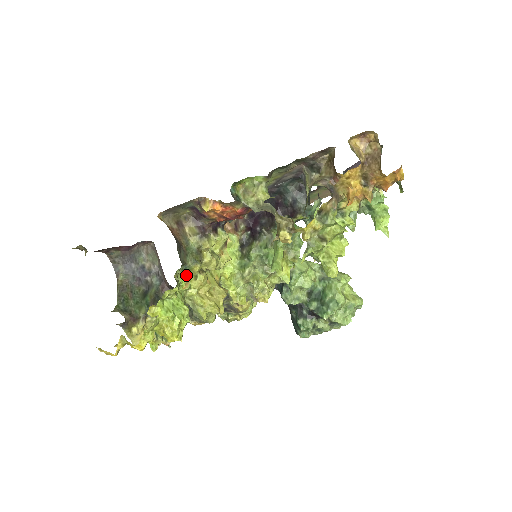
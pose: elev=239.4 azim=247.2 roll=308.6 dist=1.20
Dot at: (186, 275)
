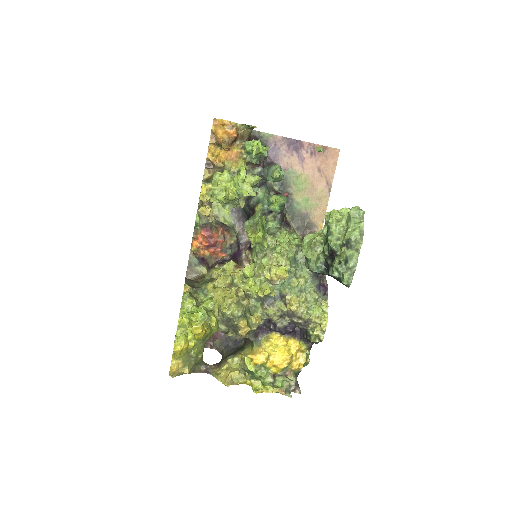
Dot at: (186, 285)
